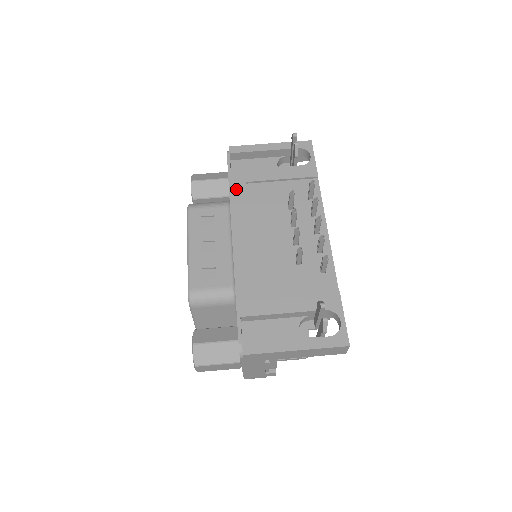
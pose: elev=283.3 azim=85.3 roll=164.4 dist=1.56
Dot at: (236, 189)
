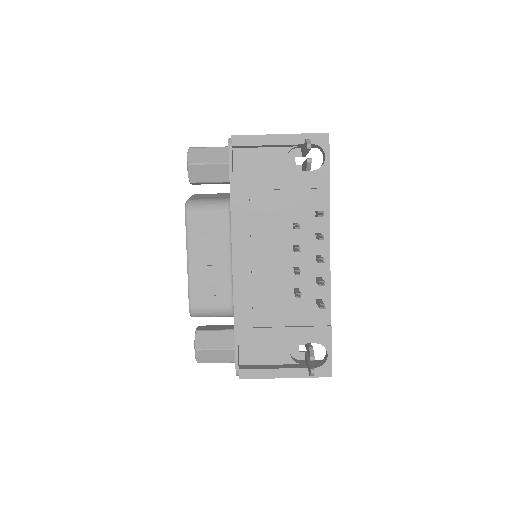
Dot at: (238, 199)
